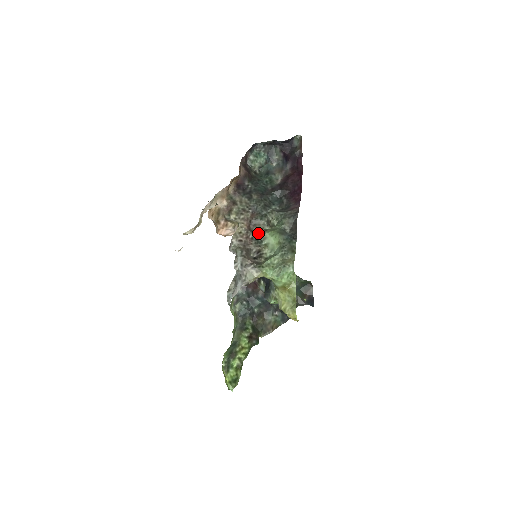
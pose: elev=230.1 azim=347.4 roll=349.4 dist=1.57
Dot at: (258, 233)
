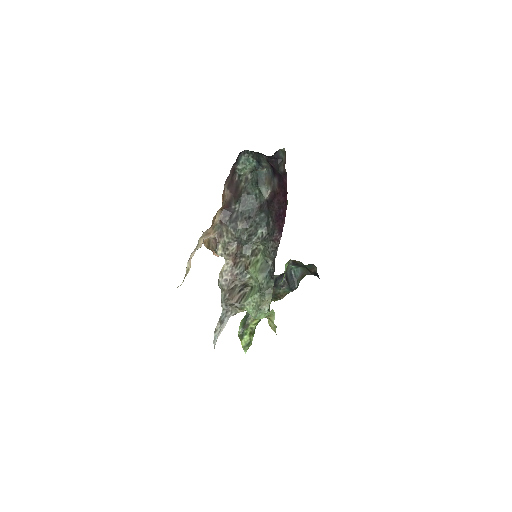
Dot at: (244, 263)
